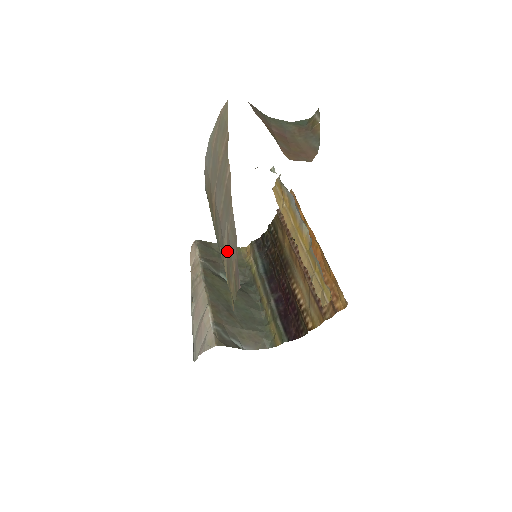
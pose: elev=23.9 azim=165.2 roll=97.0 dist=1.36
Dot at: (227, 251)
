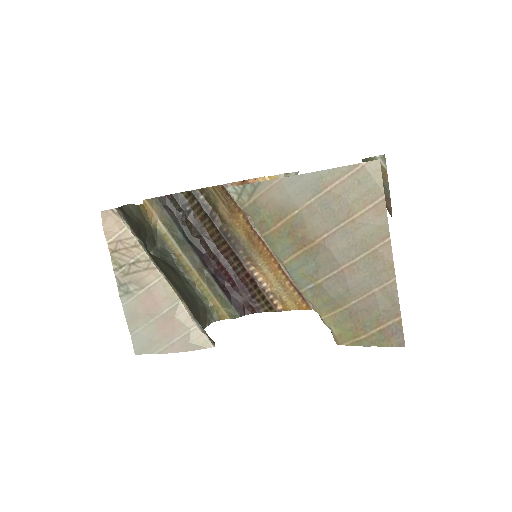
Dot at: (360, 304)
